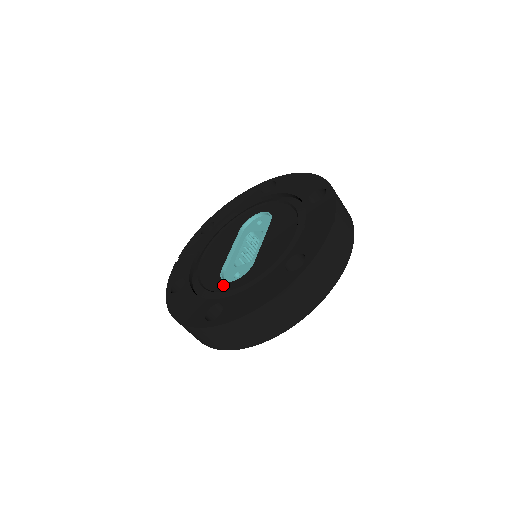
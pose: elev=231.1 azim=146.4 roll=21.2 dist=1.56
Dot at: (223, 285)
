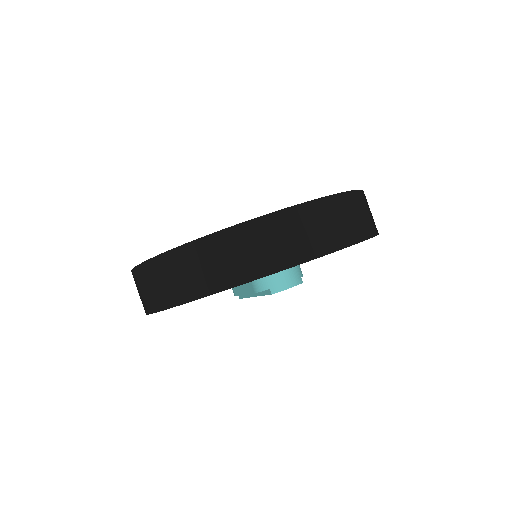
Dot at: occluded
